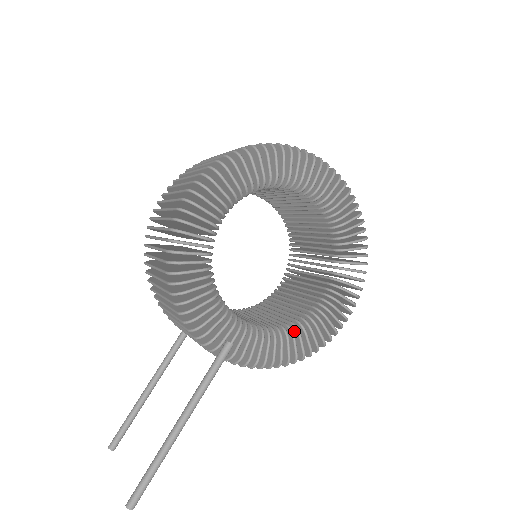
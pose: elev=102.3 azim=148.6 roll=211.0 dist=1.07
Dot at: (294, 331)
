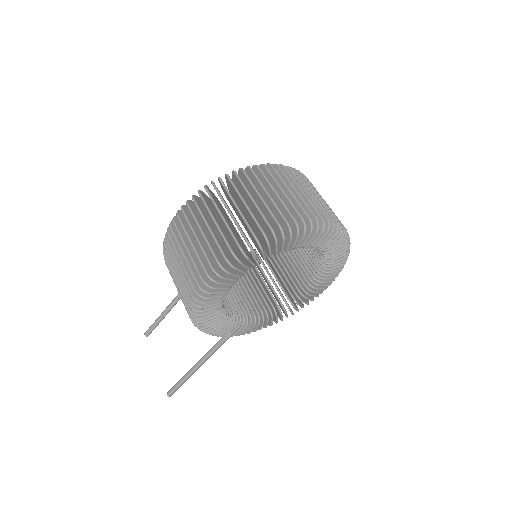
Dot at: (278, 310)
